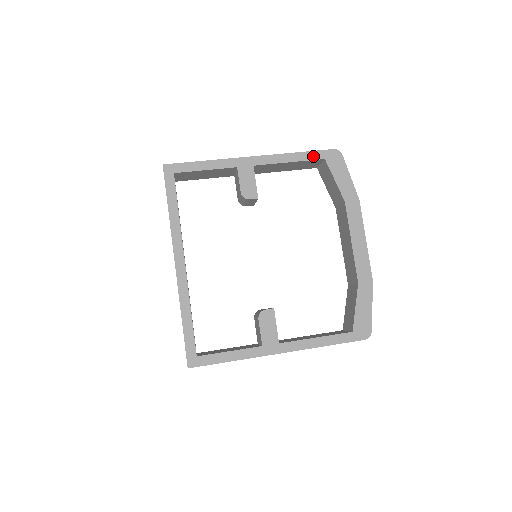
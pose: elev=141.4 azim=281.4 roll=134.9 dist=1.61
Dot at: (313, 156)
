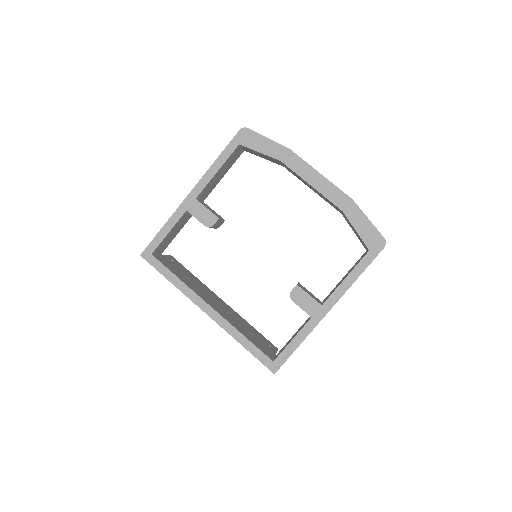
Dot at: (229, 151)
